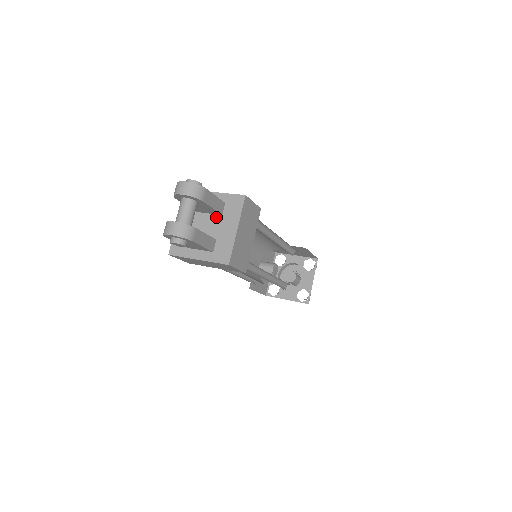
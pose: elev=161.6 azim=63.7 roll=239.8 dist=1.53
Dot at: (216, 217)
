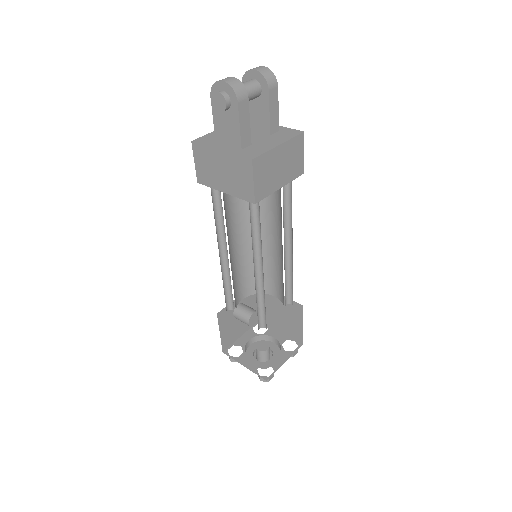
Dot at: (263, 134)
